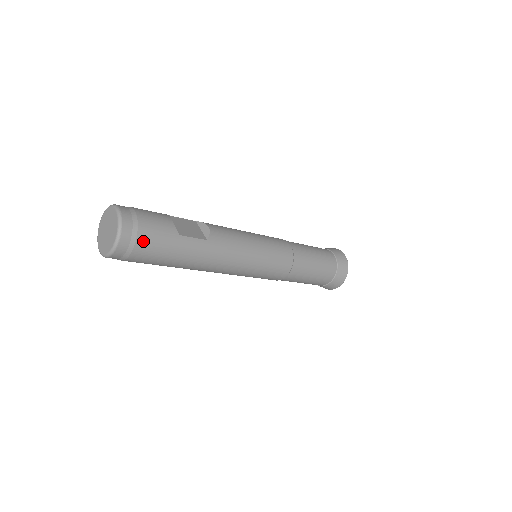
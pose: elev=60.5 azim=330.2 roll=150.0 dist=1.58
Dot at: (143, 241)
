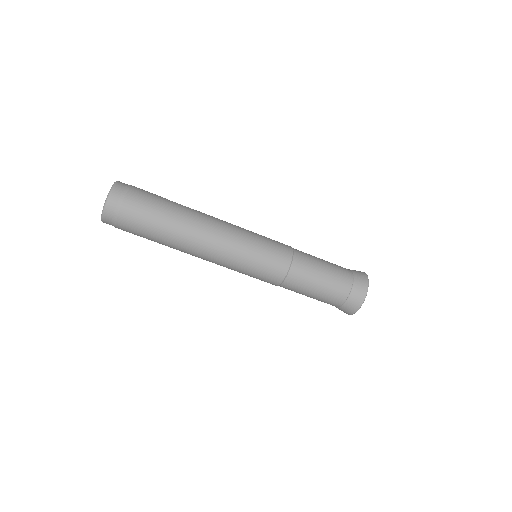
Dot at: (135, 191)
